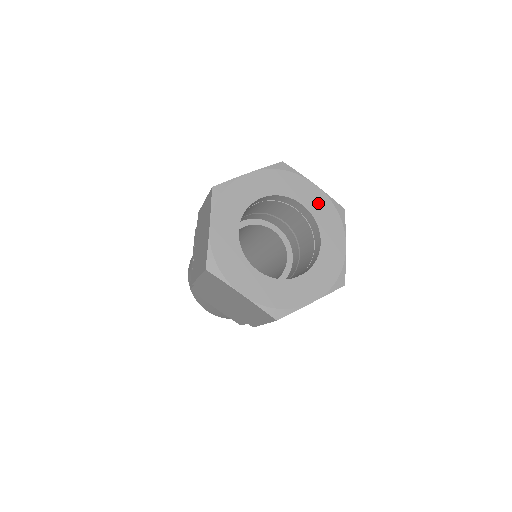
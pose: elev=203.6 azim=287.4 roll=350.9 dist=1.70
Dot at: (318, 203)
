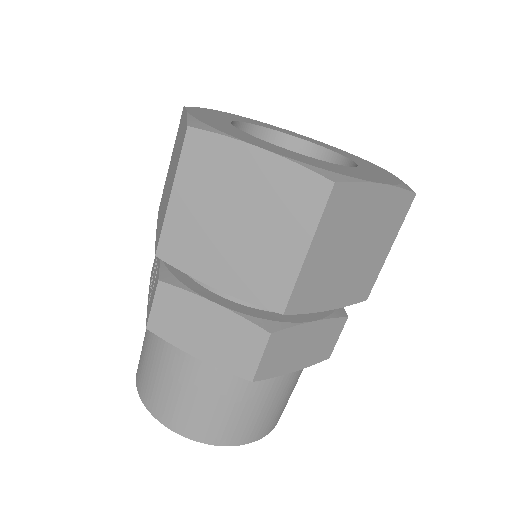
Dot at: (329, 147)
